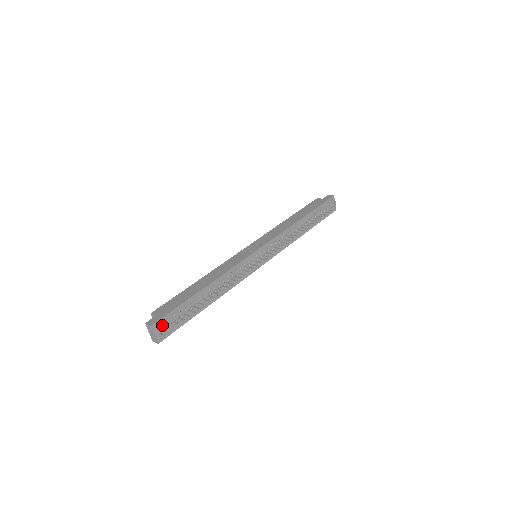
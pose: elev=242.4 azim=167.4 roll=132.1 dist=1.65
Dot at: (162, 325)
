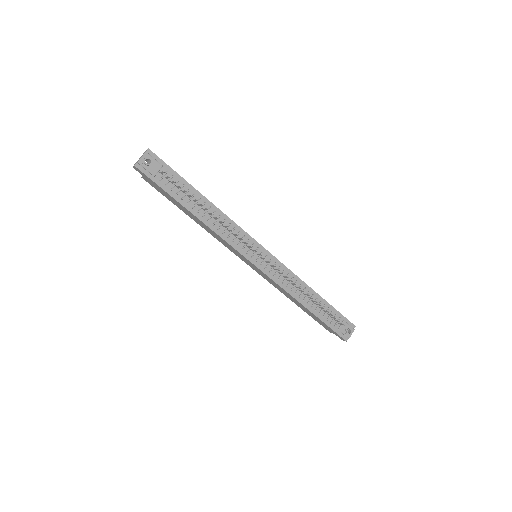
Dot at: (154, 160)
